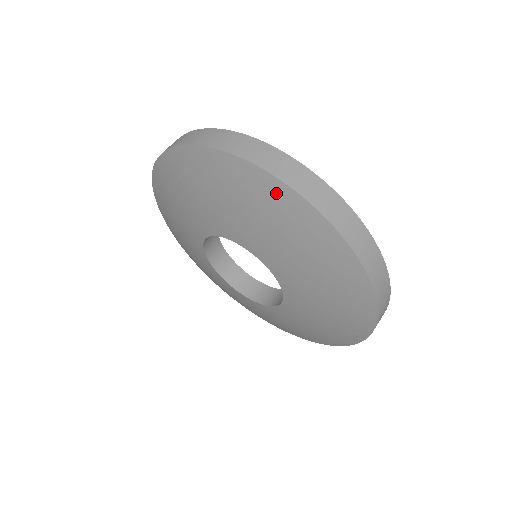
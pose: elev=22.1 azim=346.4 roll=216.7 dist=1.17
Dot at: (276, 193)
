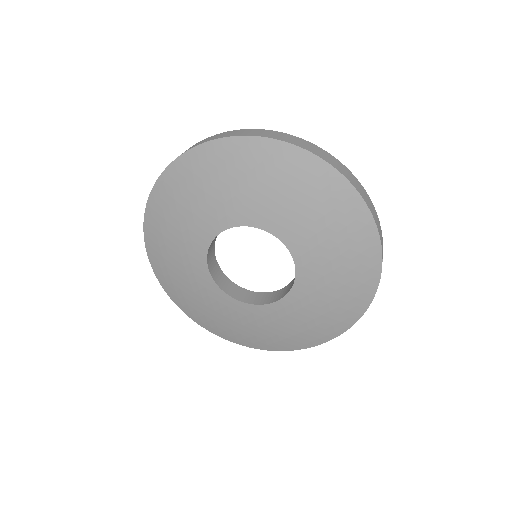
Dot at: (173, 176)
